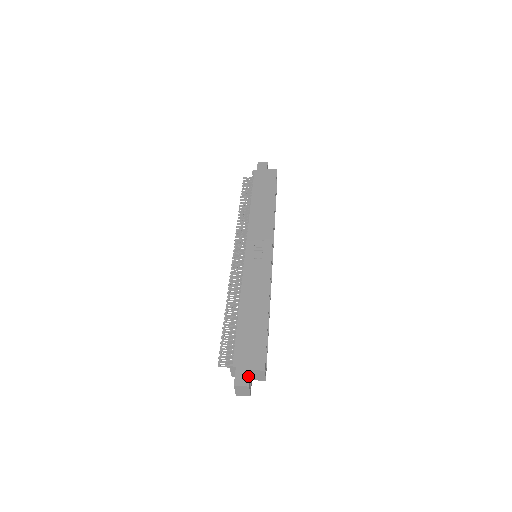
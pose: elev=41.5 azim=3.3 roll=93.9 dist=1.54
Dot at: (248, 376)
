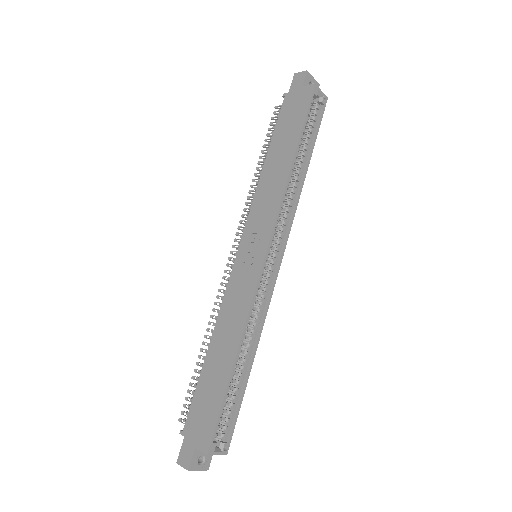
Dot at: (191, 455)
